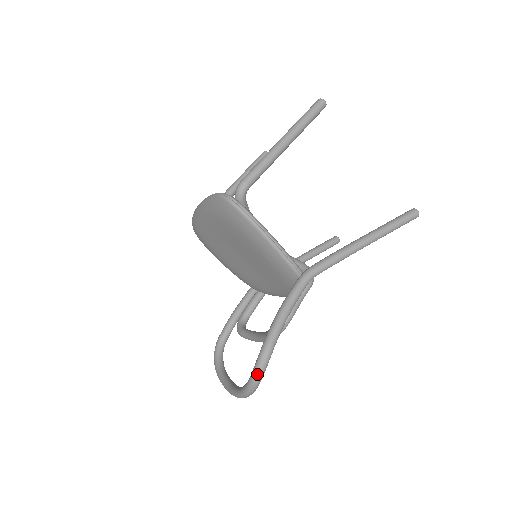
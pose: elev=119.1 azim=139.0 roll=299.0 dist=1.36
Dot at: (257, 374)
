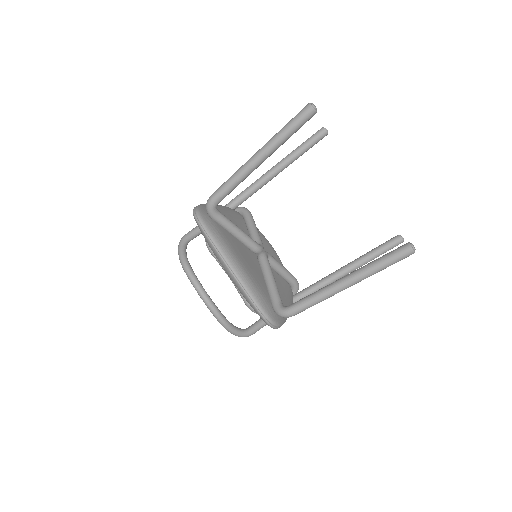
Dot at: (235, 335)
